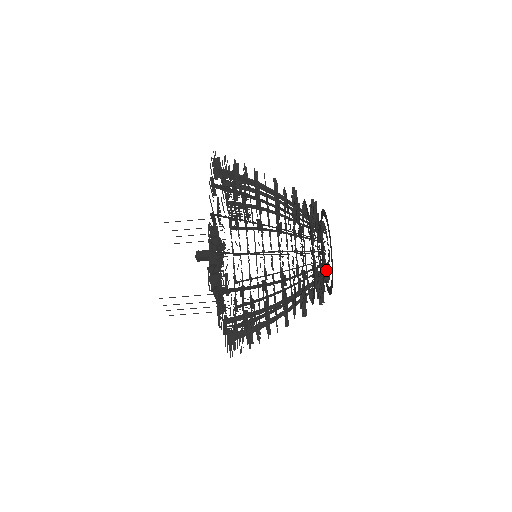
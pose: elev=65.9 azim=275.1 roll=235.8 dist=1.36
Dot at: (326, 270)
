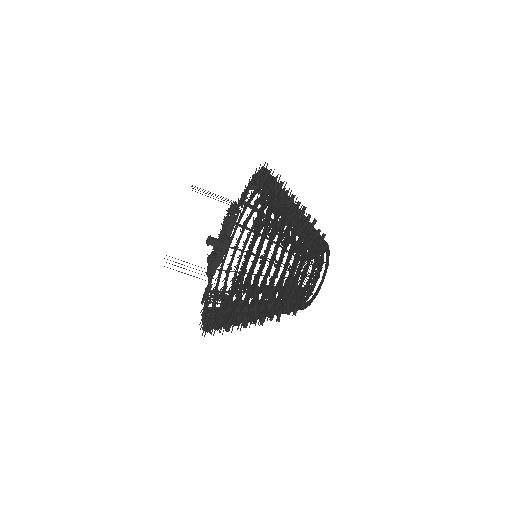
Dot at: occluded
